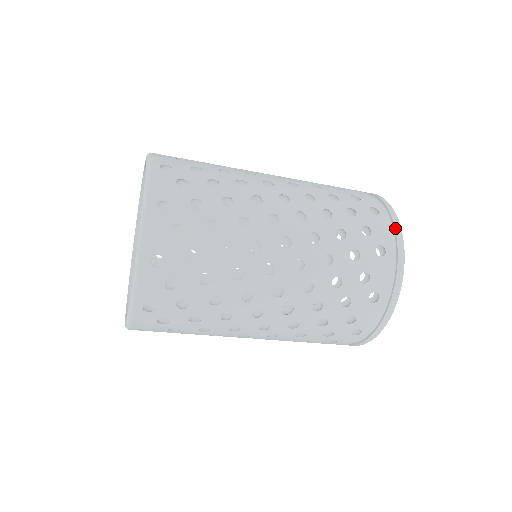
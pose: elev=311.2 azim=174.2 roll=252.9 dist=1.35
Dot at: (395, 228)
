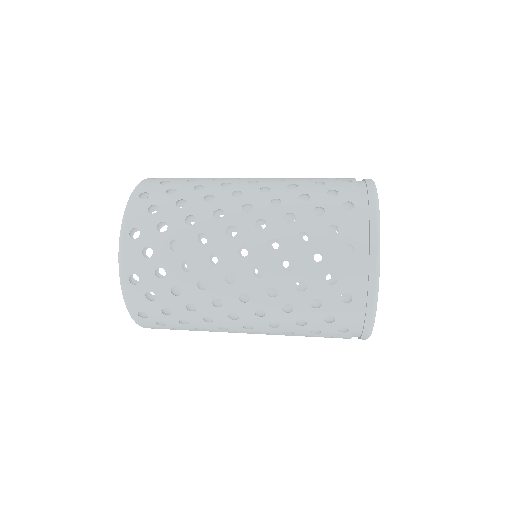
Dot at: (363, 179)
